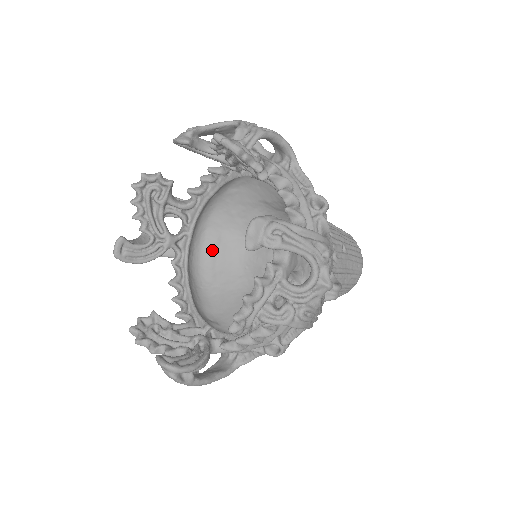
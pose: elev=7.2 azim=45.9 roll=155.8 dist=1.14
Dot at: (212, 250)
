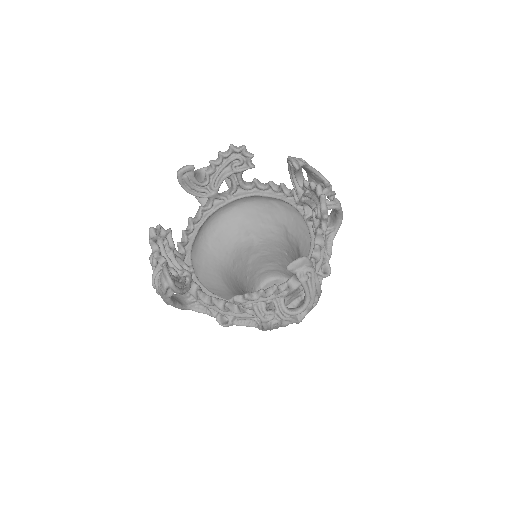
Dot at: (226, 221)
